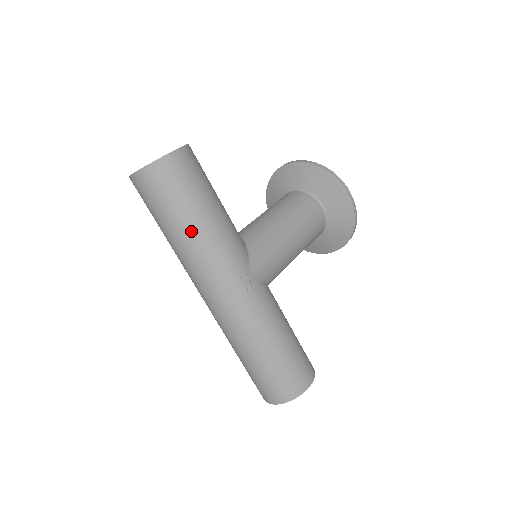
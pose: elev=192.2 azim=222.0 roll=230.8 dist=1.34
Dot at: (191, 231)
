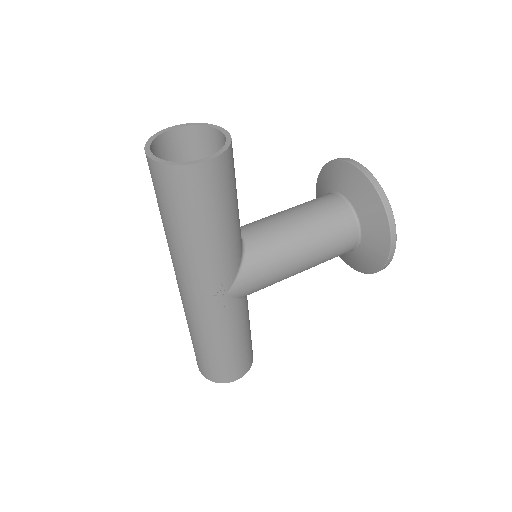
Dot at: (183, 241)
